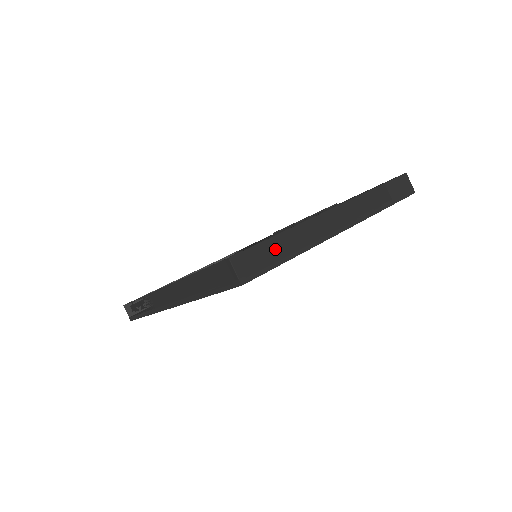
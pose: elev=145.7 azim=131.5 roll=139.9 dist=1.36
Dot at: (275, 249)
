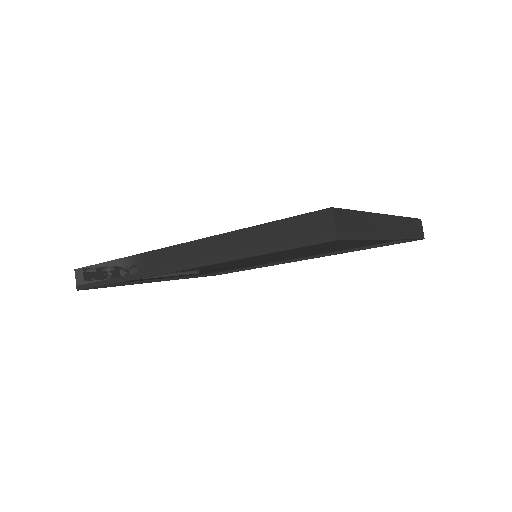
Dot at: (357, 223)
